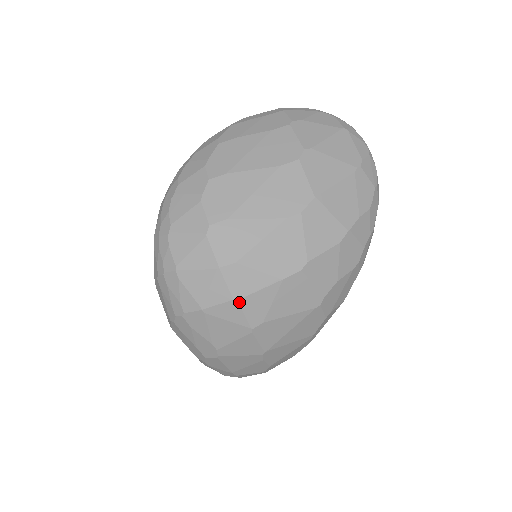
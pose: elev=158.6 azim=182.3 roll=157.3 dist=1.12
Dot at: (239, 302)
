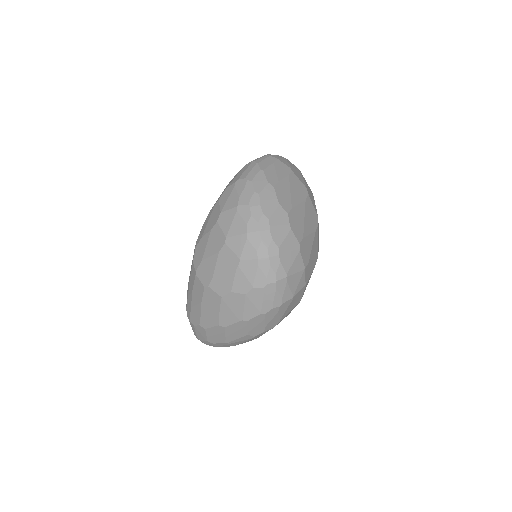
Dot at: occluded
